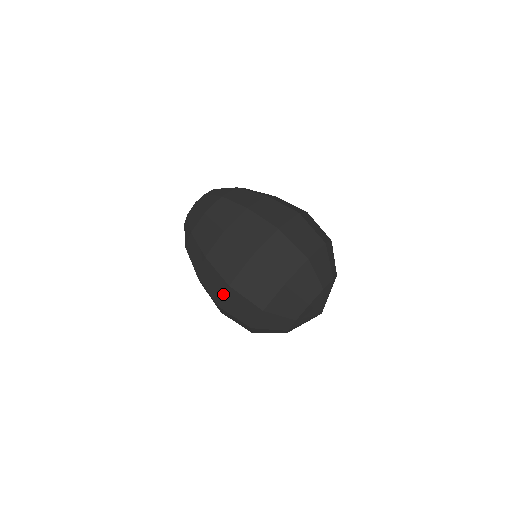
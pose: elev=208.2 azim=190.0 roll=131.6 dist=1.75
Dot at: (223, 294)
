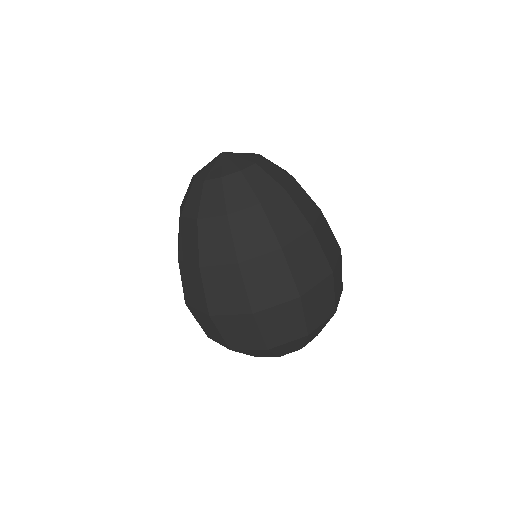
Dot at: (232, 313)
